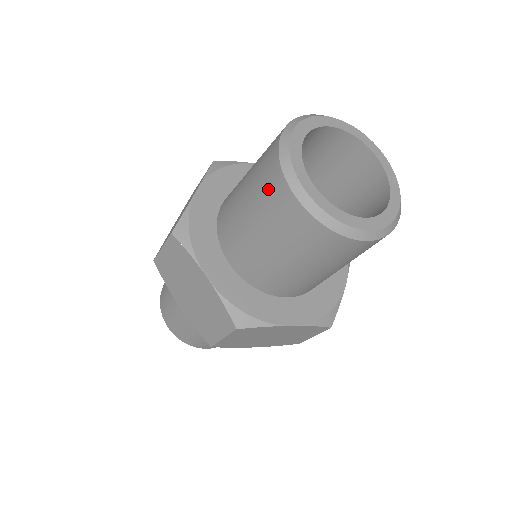
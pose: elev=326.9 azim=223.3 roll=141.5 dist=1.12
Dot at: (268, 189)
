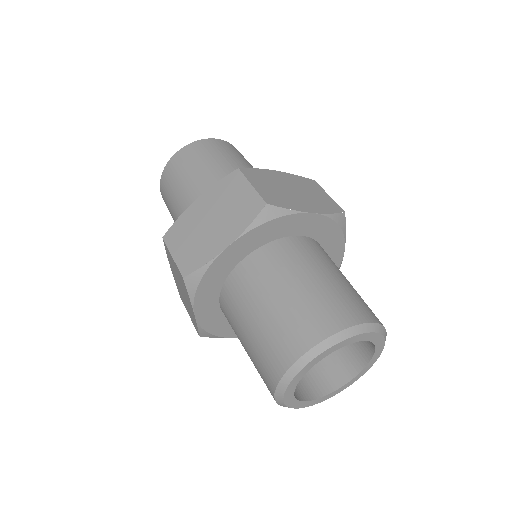
Dot at: (265, 364)
